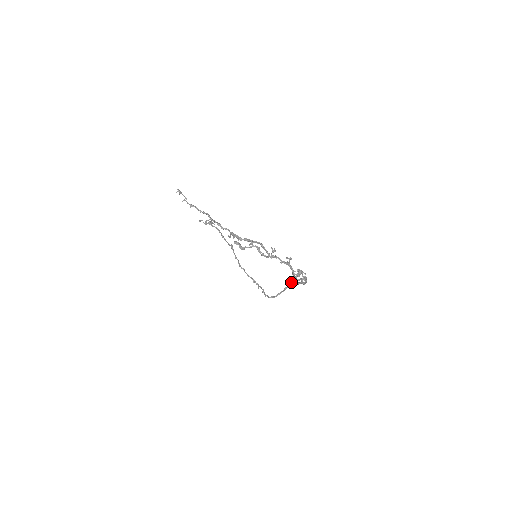
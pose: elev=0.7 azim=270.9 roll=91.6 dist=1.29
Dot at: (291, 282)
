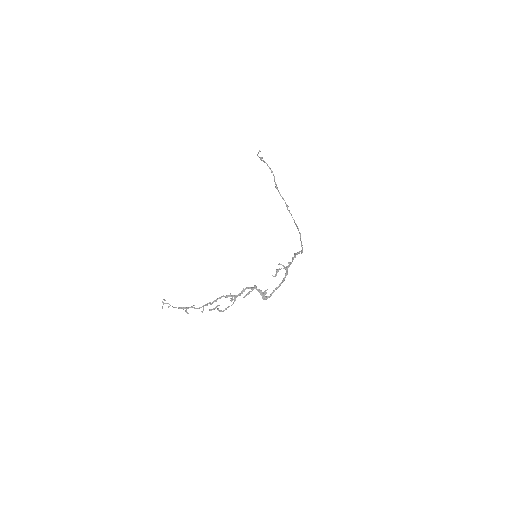
Dot at: occluded
